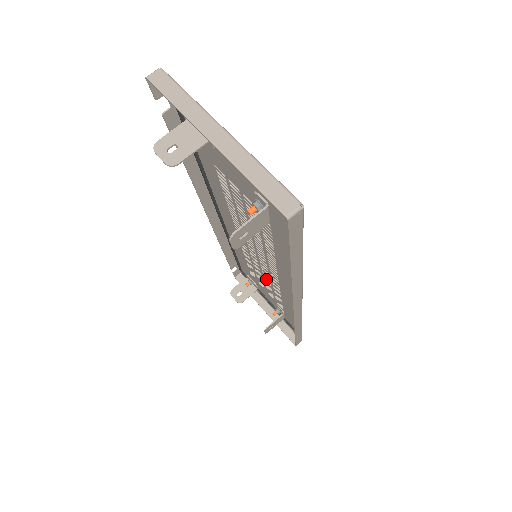
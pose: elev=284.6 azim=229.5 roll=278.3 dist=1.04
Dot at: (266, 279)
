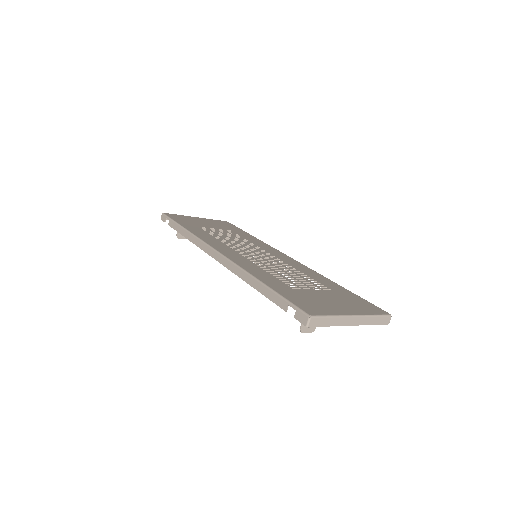
Dot at: (238, 242)
